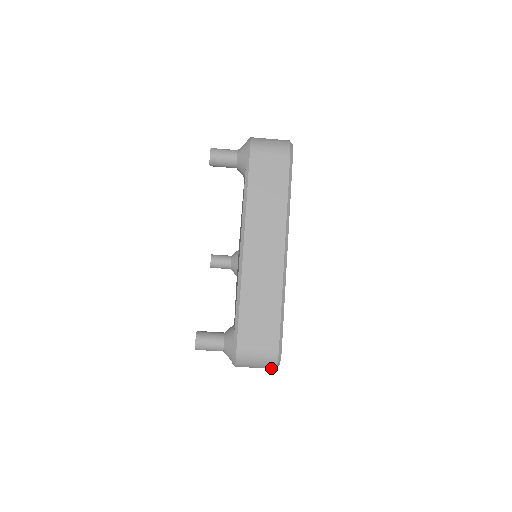
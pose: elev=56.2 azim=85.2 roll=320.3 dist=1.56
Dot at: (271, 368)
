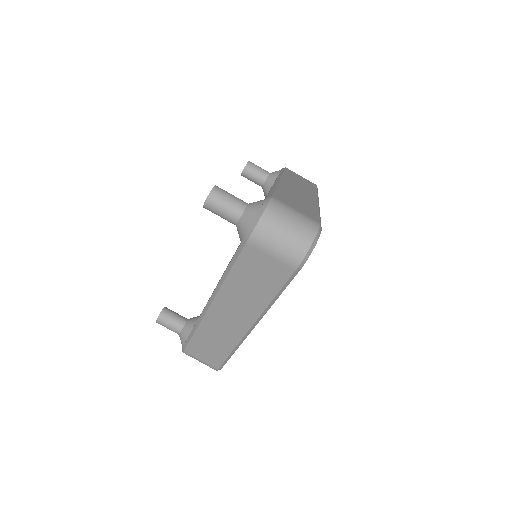
Dot at: (303, 247)
